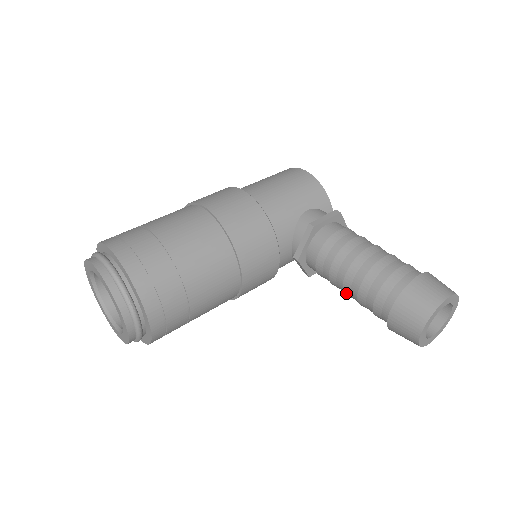
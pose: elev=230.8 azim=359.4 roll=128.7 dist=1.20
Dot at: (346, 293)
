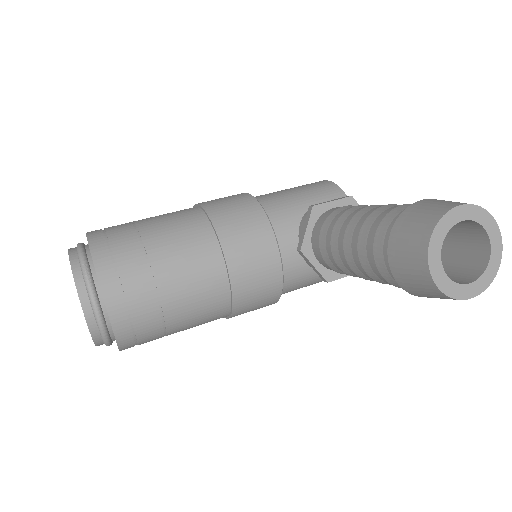
Dot at: (353, 269)
